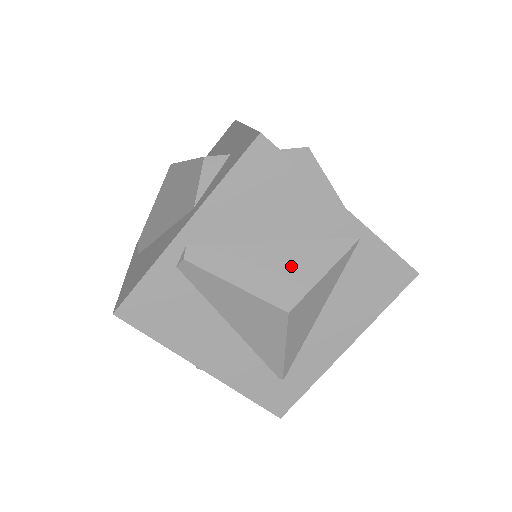
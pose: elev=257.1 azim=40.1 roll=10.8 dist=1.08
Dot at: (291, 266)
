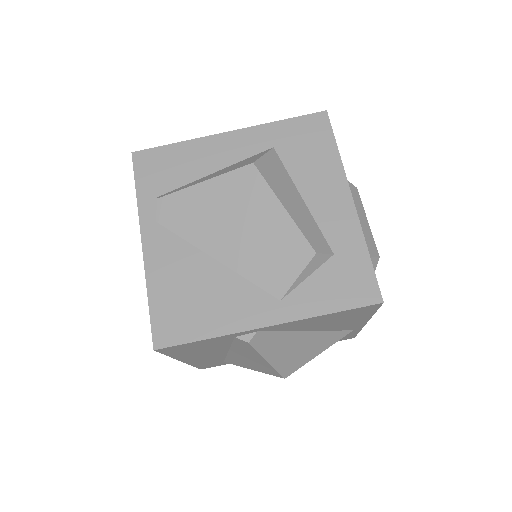
Dot at: (307, 349)
